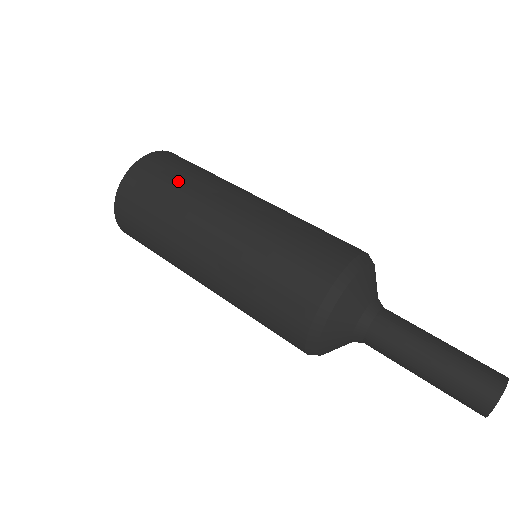
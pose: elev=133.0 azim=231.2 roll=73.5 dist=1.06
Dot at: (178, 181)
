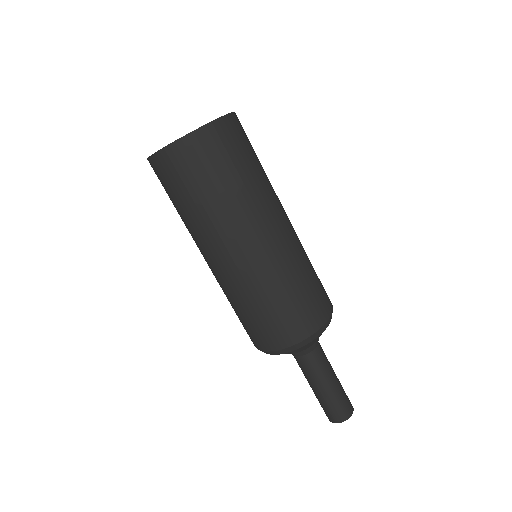
Dot at: (181, 206)
